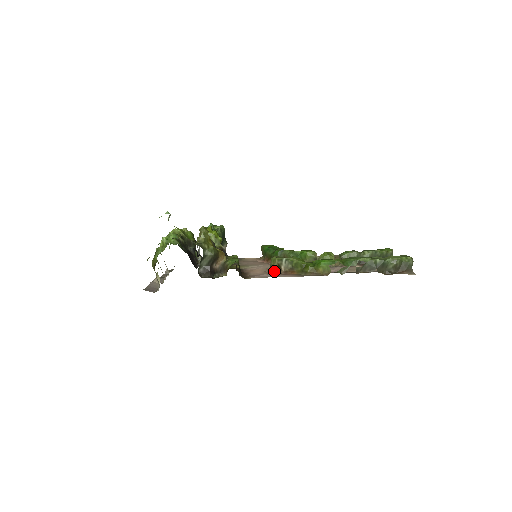
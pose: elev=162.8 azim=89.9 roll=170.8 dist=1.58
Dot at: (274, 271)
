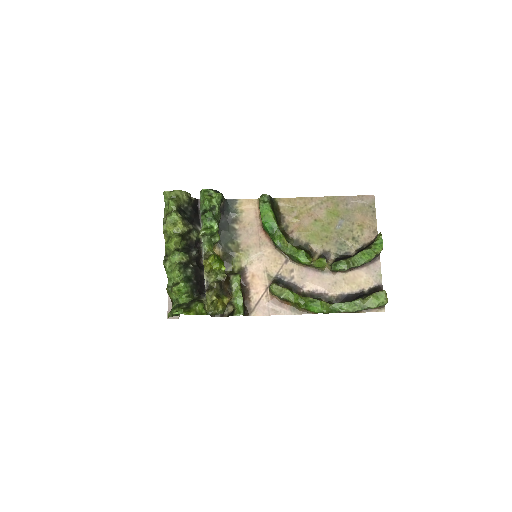
Dot at: (272, 295)
